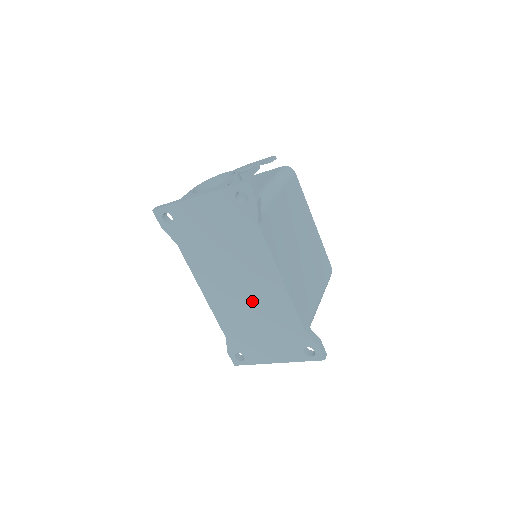
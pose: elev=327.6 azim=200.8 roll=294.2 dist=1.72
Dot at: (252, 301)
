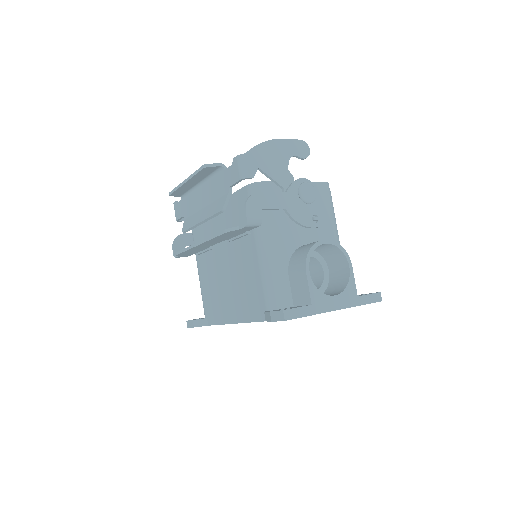
Dot at: occluded
